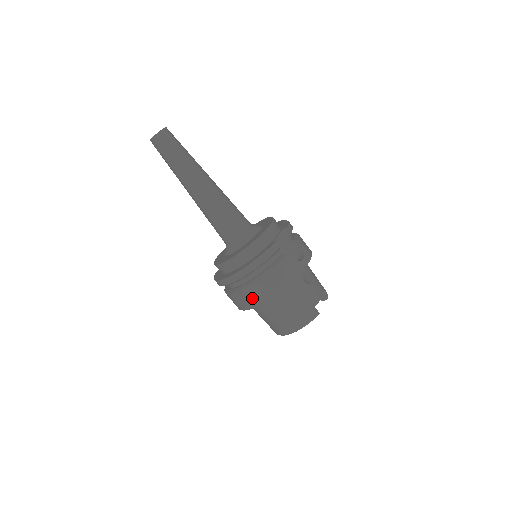
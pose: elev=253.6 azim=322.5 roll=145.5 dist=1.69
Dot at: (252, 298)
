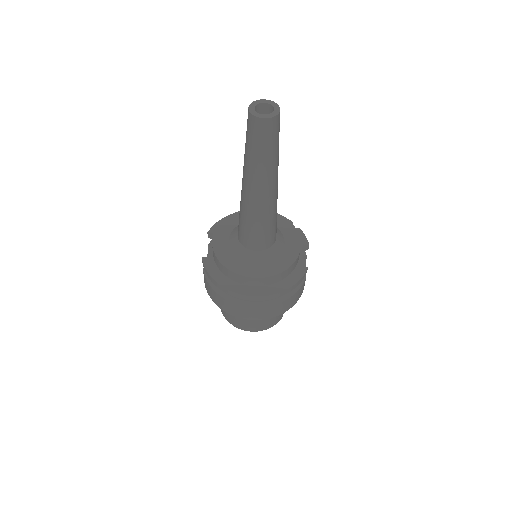
Dot at: (258, 314)
